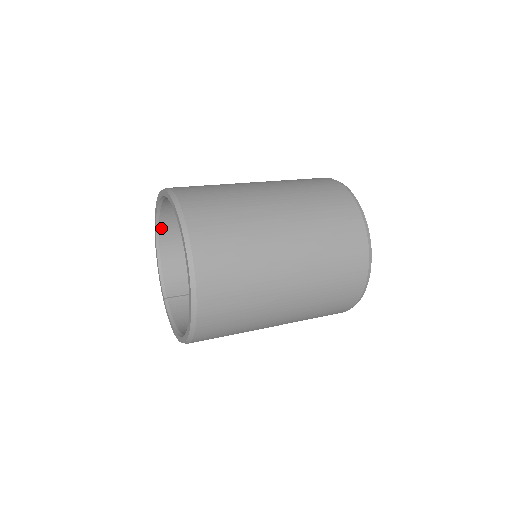
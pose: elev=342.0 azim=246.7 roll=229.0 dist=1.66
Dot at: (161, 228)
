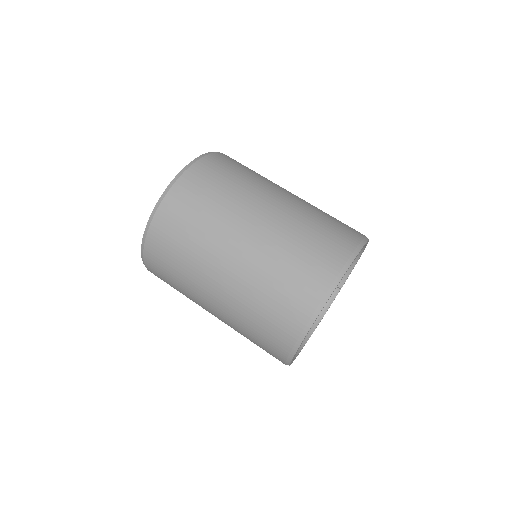
Dot at: occluded
